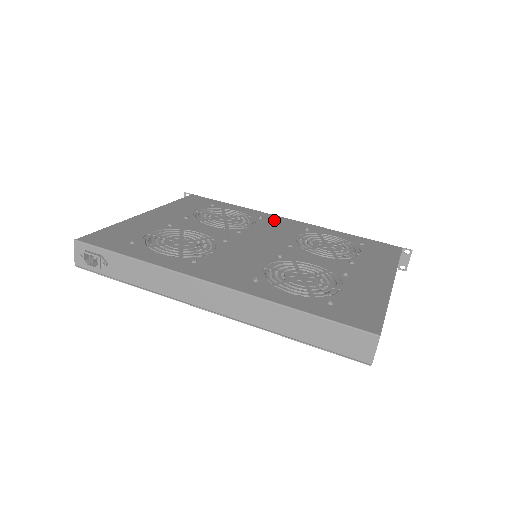
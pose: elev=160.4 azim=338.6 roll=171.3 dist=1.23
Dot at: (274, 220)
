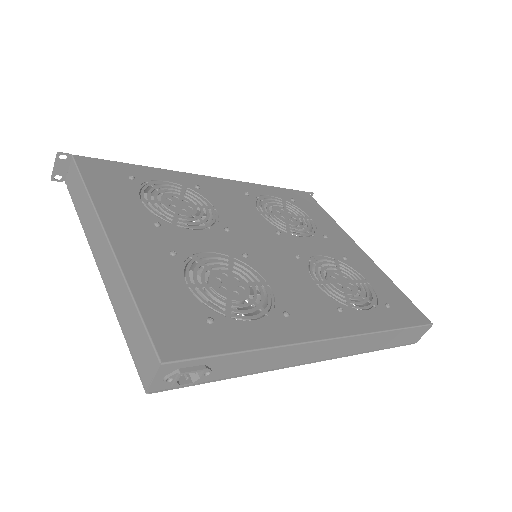
Dot at: (210, 186)
